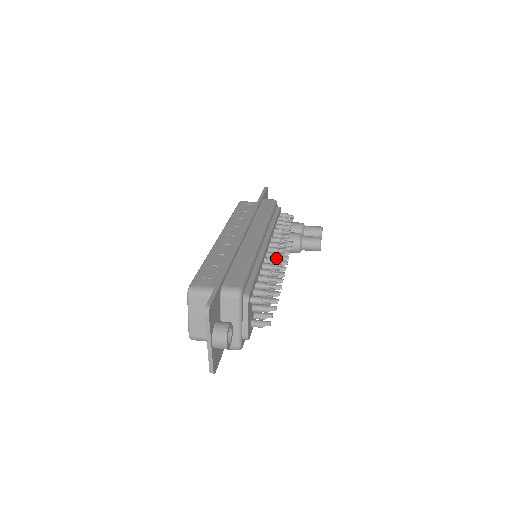
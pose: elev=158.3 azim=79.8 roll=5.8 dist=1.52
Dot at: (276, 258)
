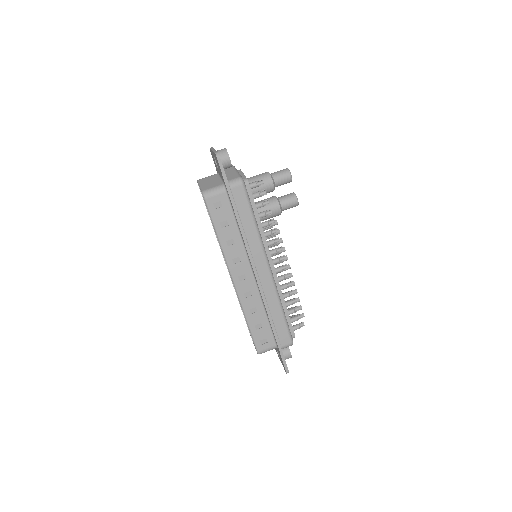
Dot at: (283, 270)
